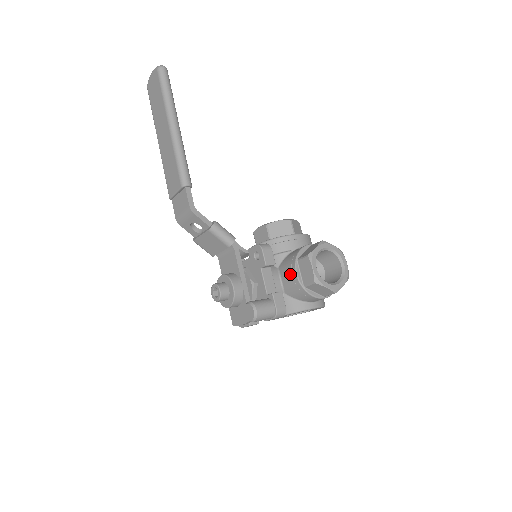
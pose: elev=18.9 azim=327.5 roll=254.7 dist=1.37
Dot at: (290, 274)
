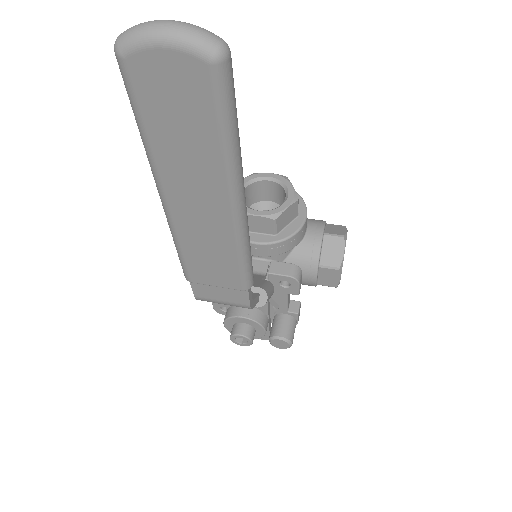
Dot at: (306, 278)
